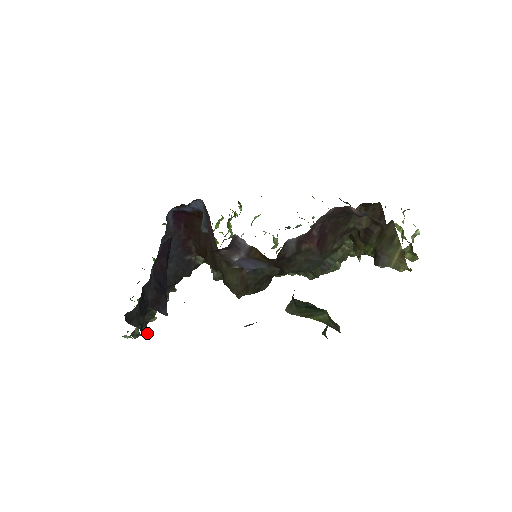
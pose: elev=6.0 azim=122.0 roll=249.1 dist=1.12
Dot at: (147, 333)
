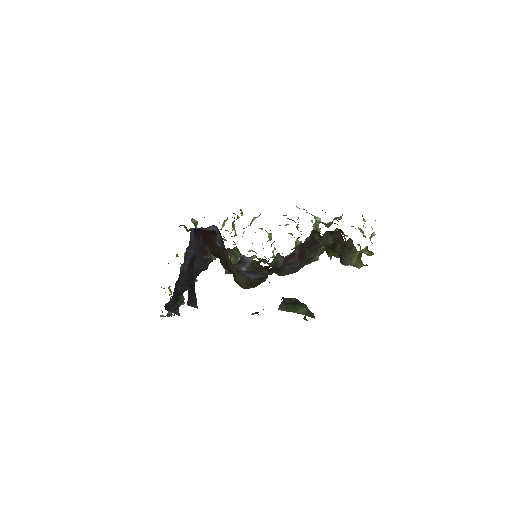
Dot at: (179, 315)
